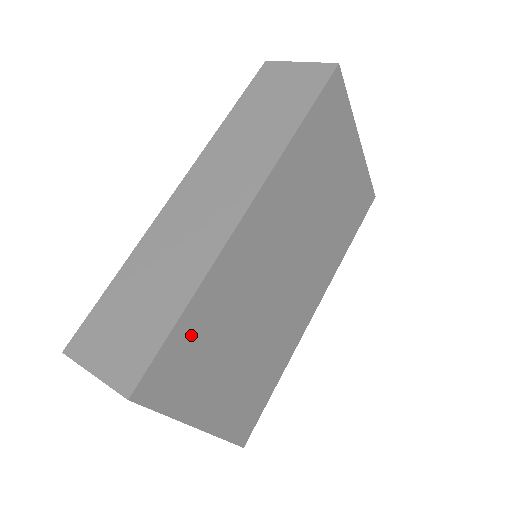
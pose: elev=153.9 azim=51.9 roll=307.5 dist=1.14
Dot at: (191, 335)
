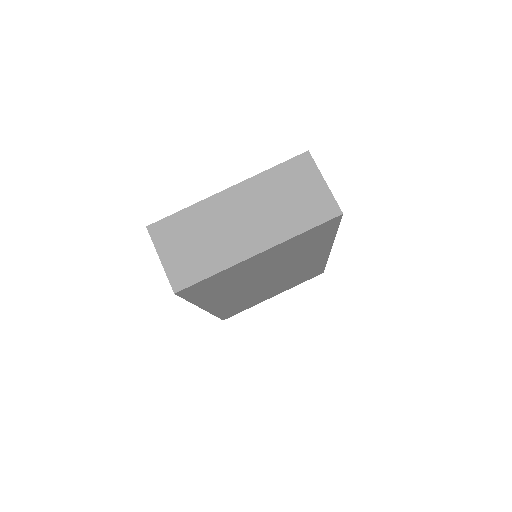
Dot at: (230, 311)
